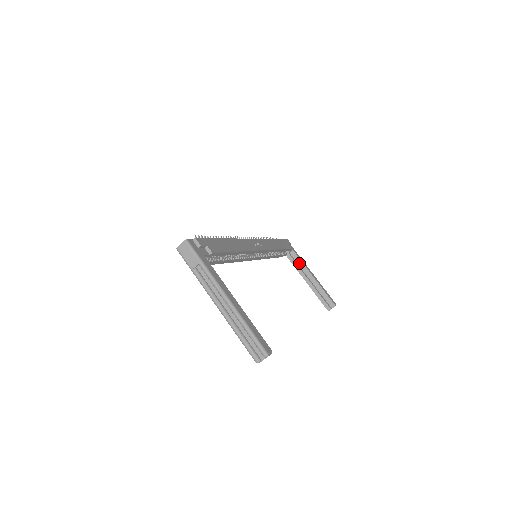
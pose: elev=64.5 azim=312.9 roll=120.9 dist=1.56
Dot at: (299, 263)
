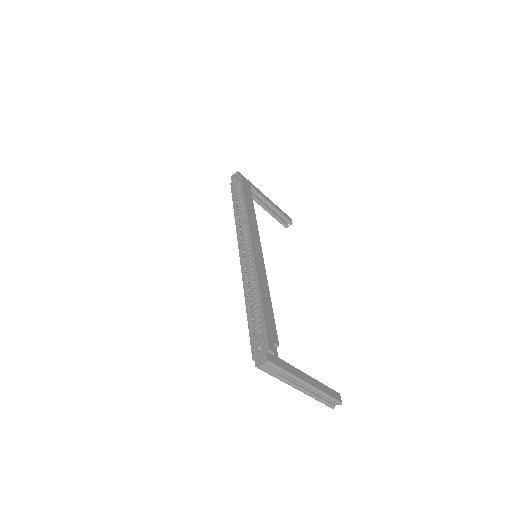
Dot at: (255, 194)
